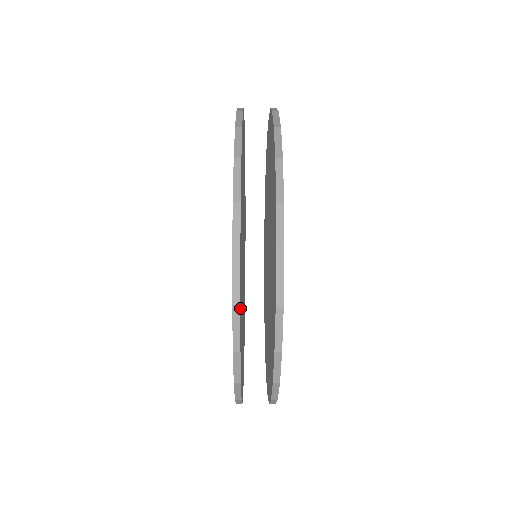
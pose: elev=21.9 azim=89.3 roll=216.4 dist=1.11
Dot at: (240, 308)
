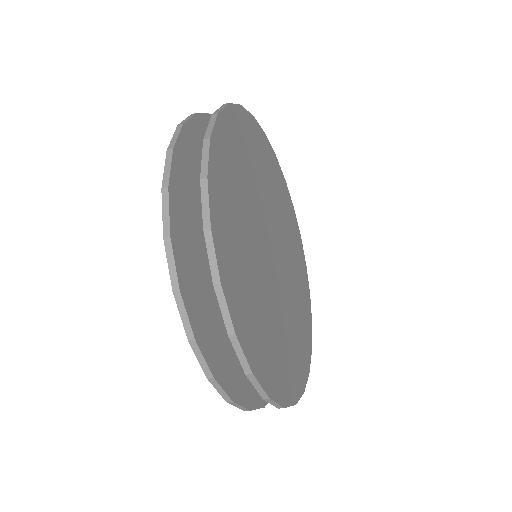
Dot at: (173, 197)
